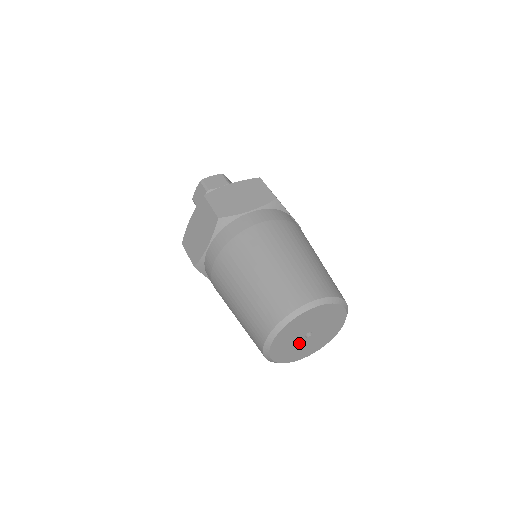
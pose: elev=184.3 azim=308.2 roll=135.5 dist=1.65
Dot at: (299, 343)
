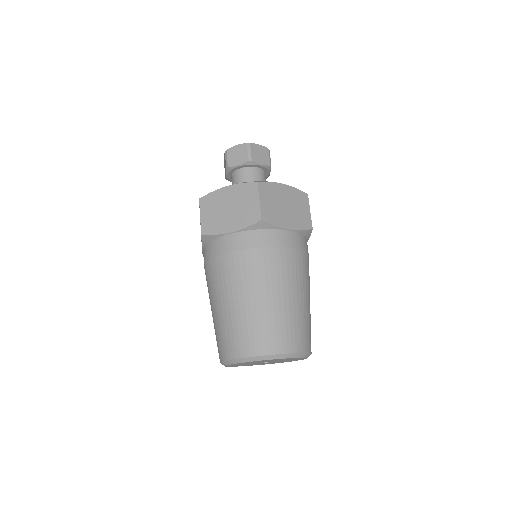
Dot at: (261, 363)
